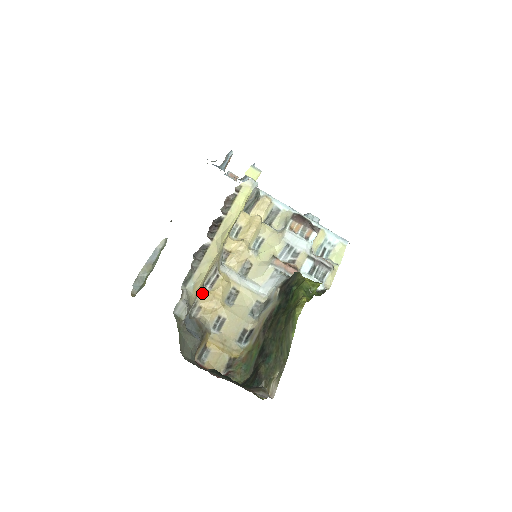
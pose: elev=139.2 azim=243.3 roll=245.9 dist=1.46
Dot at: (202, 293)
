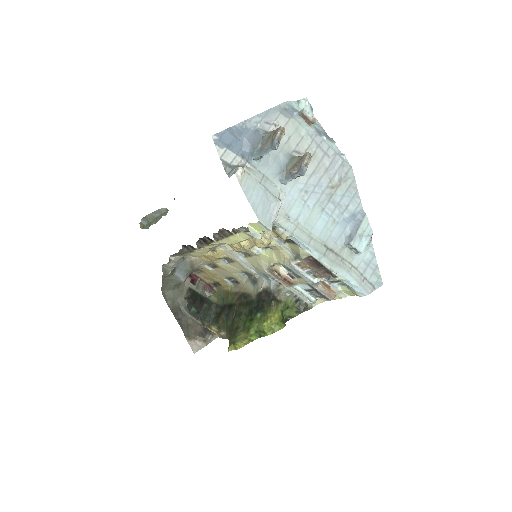
Dot at: occluded
